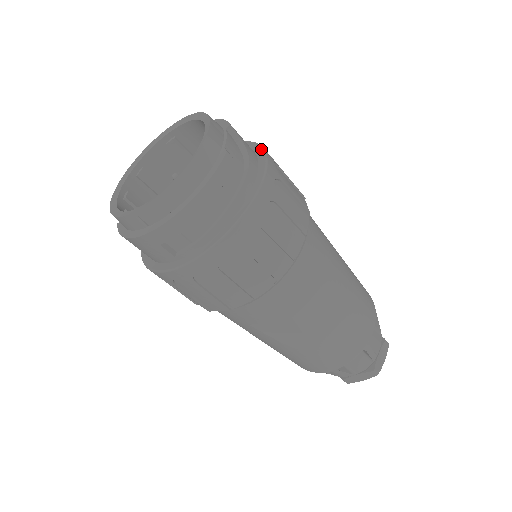
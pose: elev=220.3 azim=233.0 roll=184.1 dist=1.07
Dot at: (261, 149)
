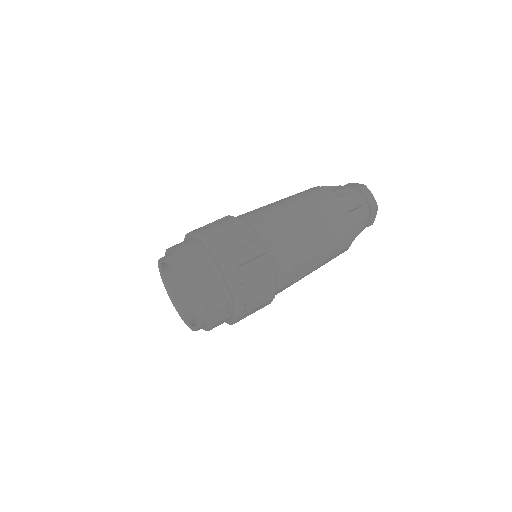
Dot at: (196, 237)
